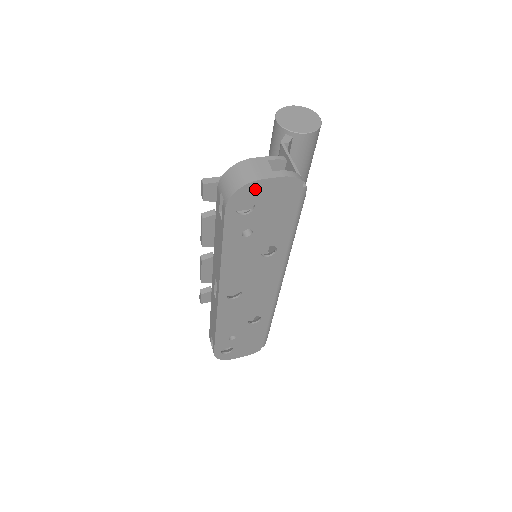
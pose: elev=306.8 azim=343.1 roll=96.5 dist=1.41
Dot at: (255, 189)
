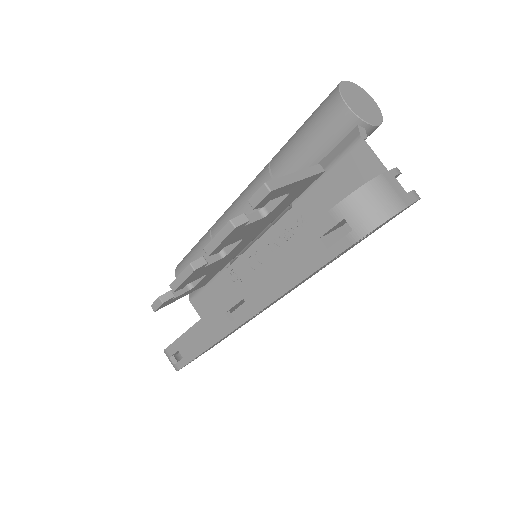
Dot at: (392, 217)
